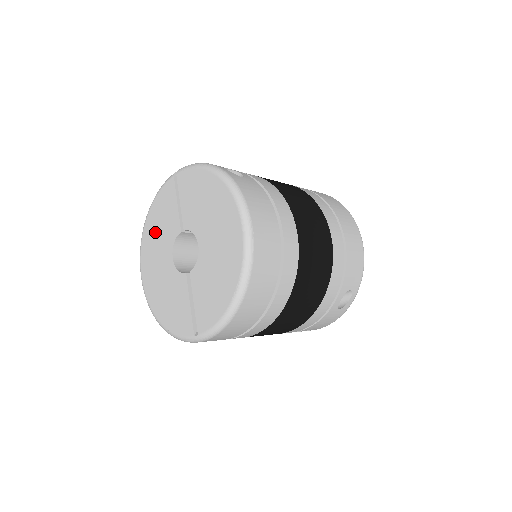
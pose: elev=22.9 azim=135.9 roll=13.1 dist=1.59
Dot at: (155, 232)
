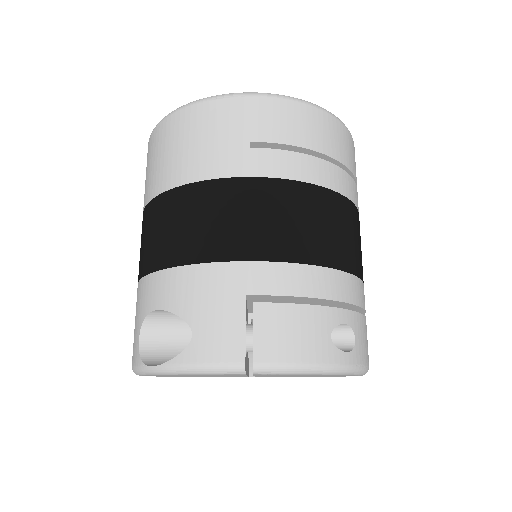
Dot at: occluded
